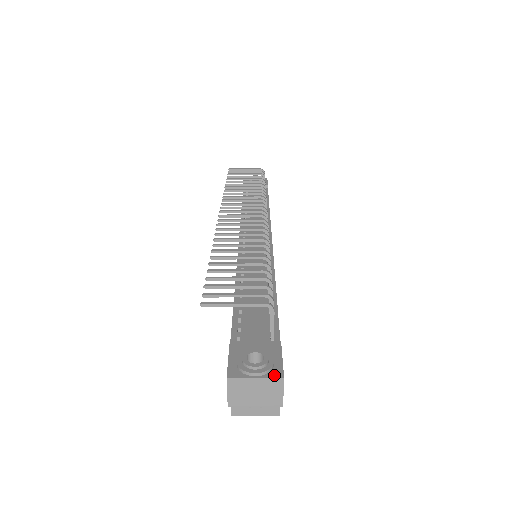
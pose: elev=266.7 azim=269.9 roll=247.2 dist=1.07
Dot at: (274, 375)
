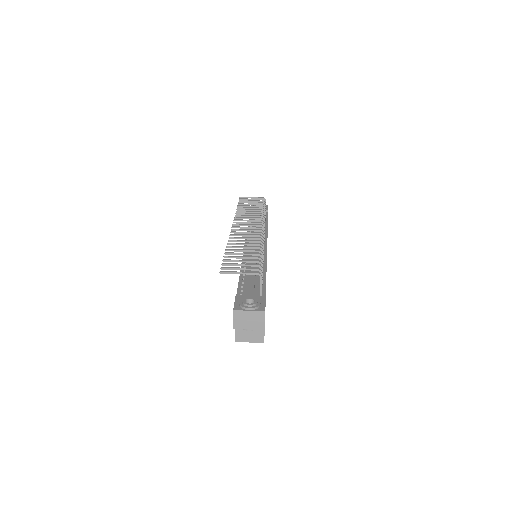
Dot at: (260, 310)
